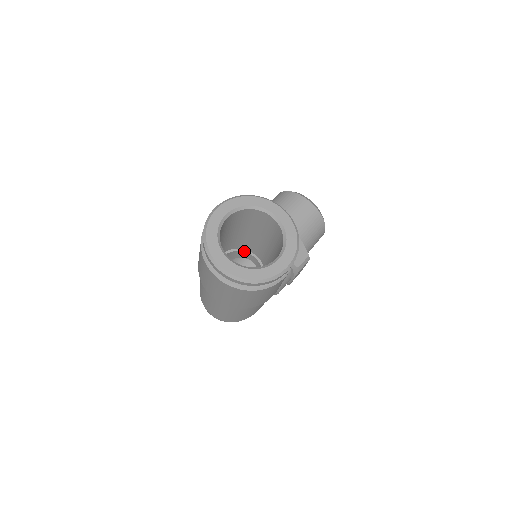
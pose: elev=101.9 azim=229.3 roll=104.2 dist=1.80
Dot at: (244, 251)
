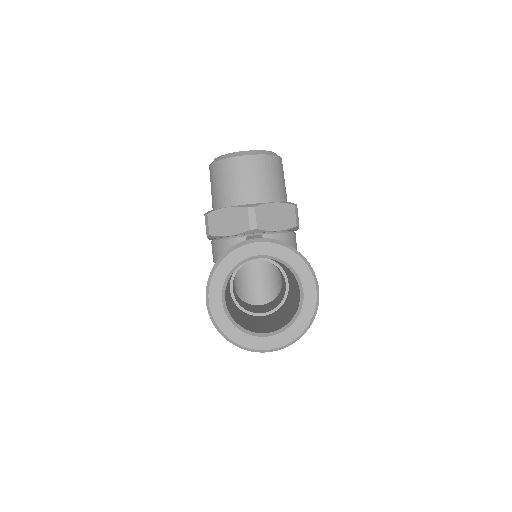
Dot at: (243, 264)
